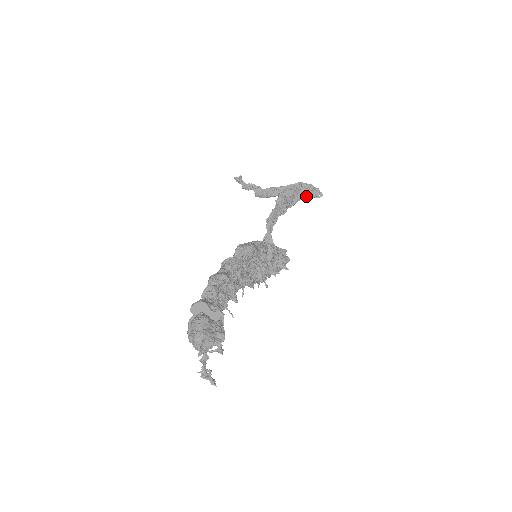
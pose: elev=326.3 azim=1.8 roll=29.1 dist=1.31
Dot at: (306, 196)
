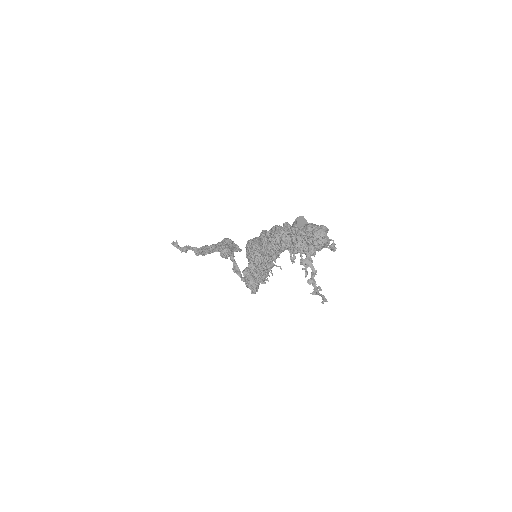
Dot at: (234, 249)
